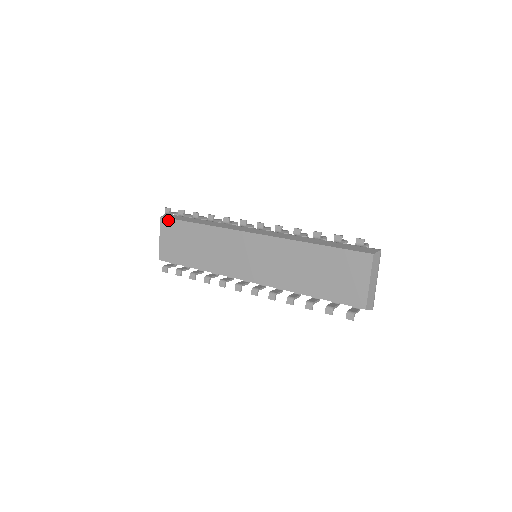
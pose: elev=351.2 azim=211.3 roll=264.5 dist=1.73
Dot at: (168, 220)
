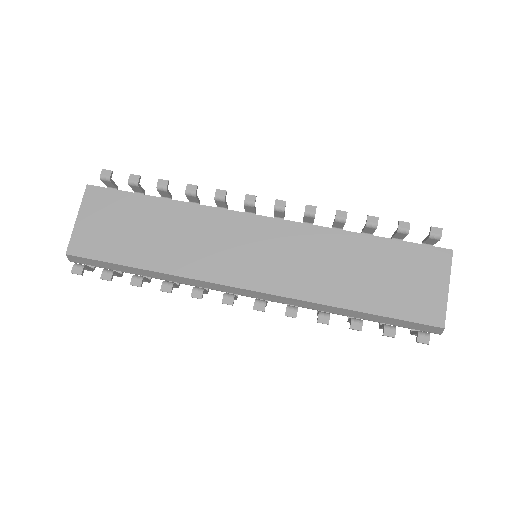
Dot at: (102, 190)
